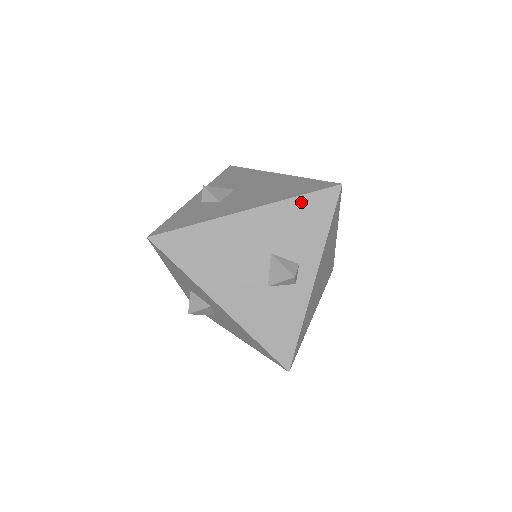
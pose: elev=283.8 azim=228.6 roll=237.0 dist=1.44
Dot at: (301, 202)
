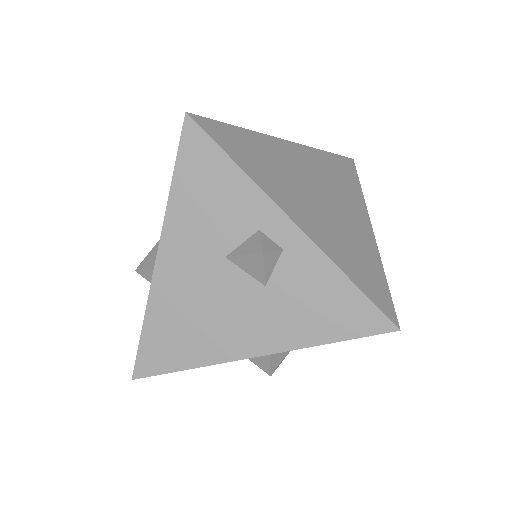
Dot at: (181, 181)
